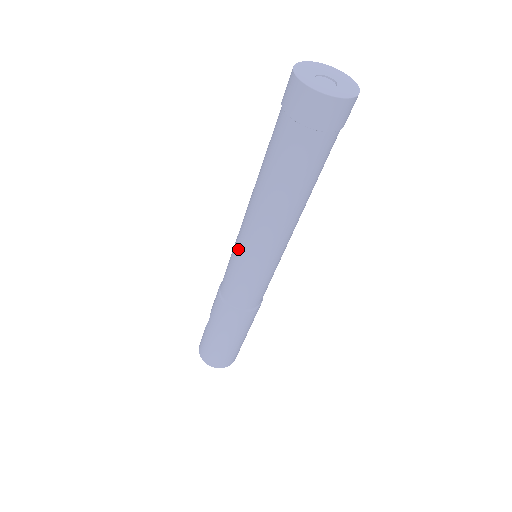
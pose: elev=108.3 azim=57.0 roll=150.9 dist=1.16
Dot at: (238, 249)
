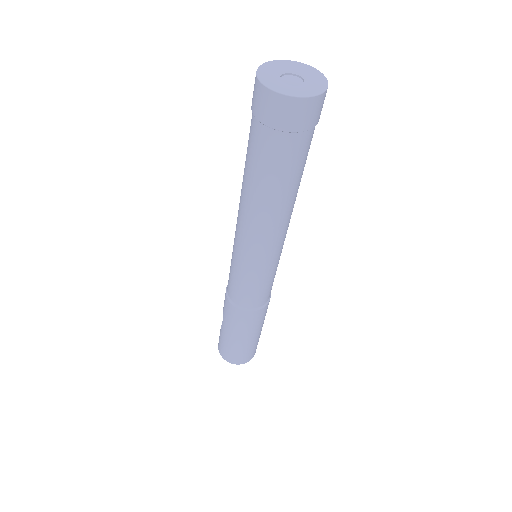
Dot at: (237, 254)
